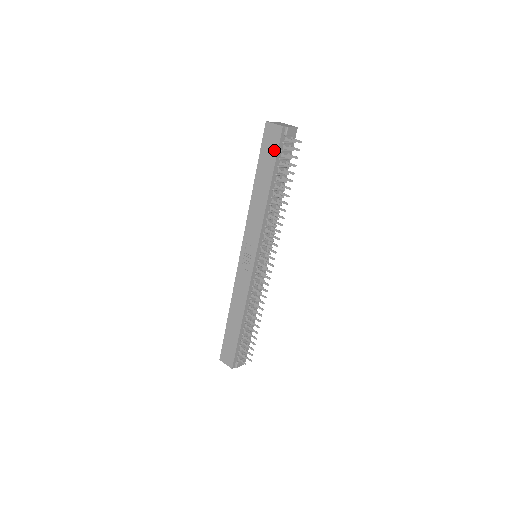
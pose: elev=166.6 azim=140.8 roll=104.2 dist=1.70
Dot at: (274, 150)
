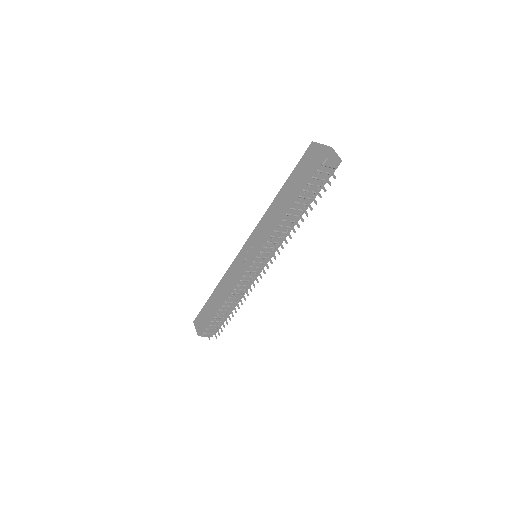
Dot at: (306, 173)
